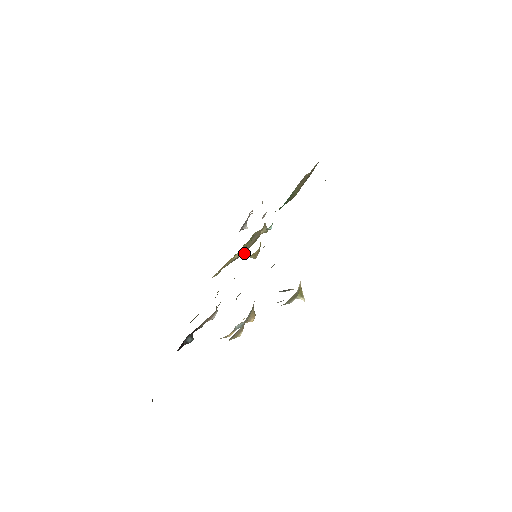
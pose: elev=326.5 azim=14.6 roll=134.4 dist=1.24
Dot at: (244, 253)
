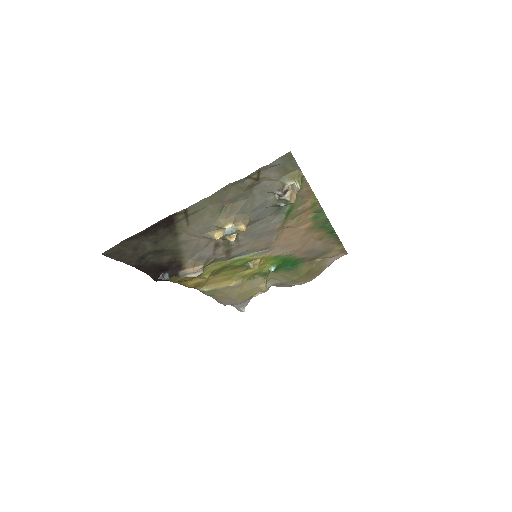
Dot at: (238, 293)
